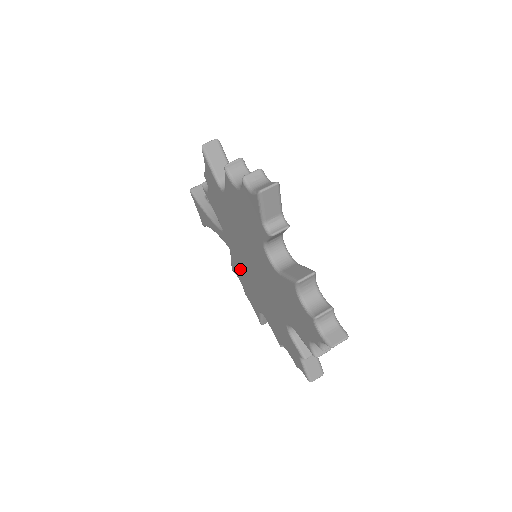
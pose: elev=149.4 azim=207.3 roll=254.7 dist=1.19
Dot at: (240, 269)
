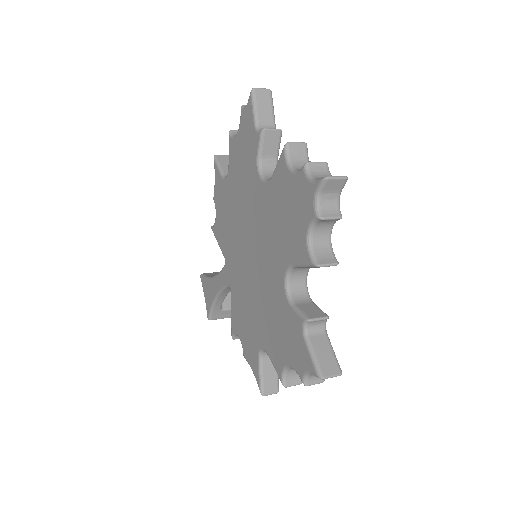
Dot at: (239, 300)
